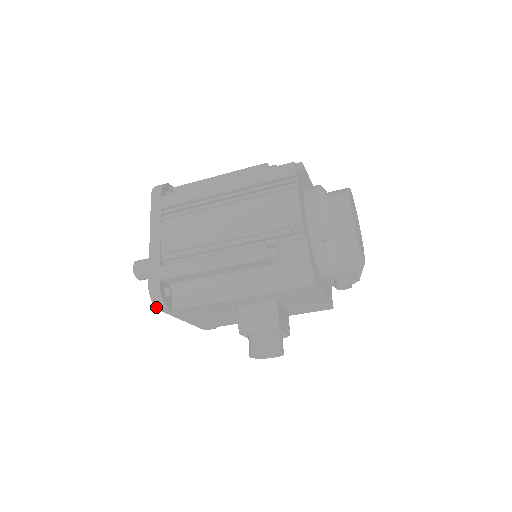
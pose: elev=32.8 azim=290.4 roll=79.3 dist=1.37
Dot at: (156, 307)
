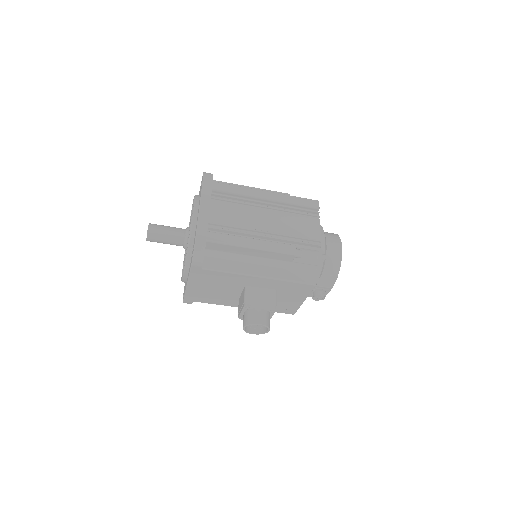
Dot at: (193, 261)
